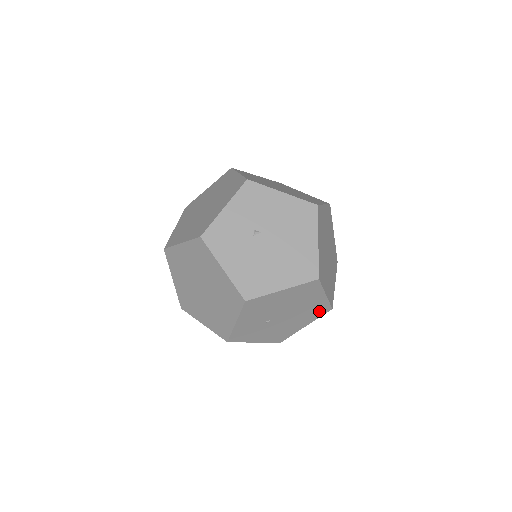
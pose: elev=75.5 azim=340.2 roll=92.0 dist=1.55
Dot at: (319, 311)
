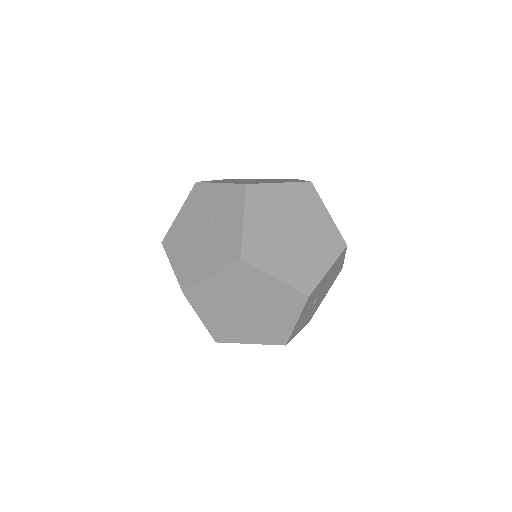
Dot at: occluded
